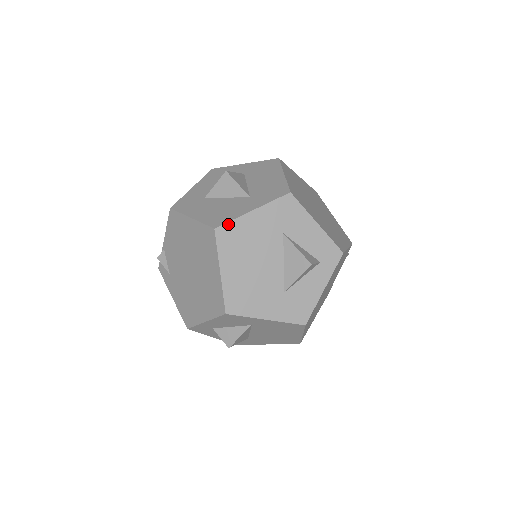
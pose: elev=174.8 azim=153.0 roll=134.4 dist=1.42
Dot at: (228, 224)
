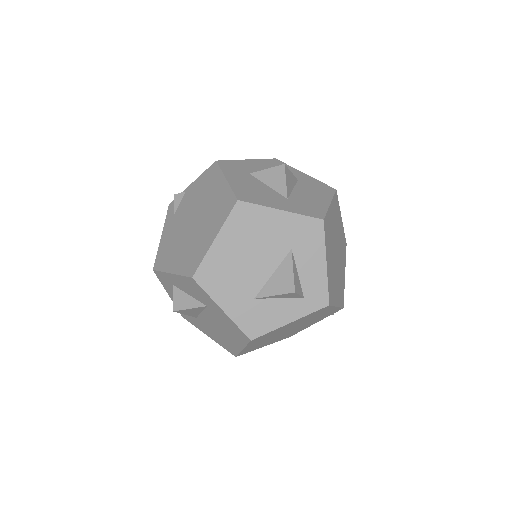
Dot at: (252, 205)
